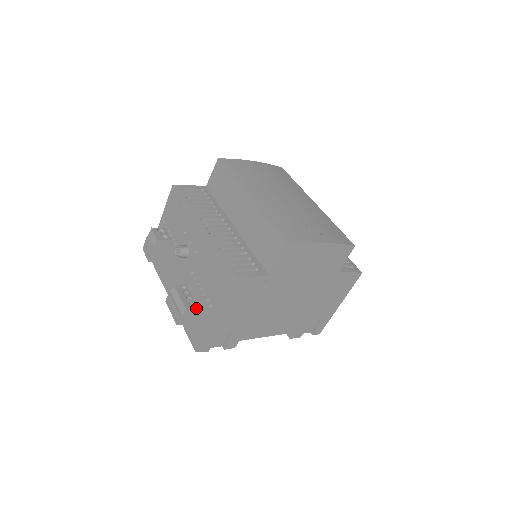
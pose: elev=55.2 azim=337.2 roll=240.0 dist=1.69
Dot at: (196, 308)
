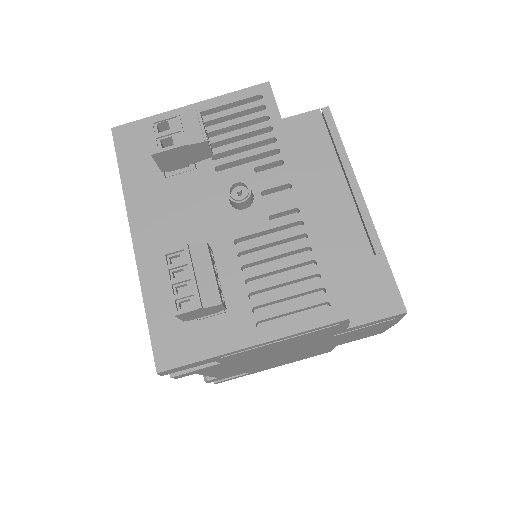
Dot at: (225, 307)
